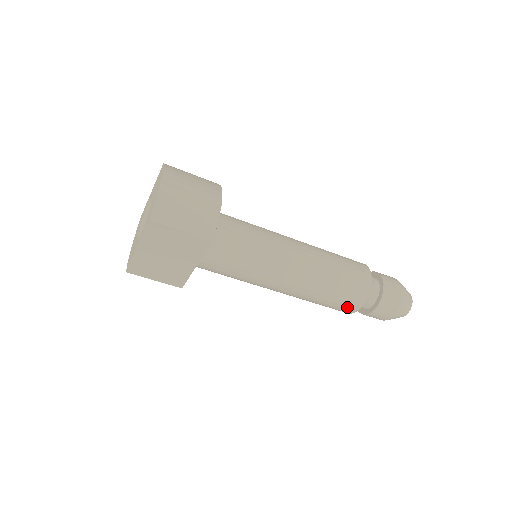
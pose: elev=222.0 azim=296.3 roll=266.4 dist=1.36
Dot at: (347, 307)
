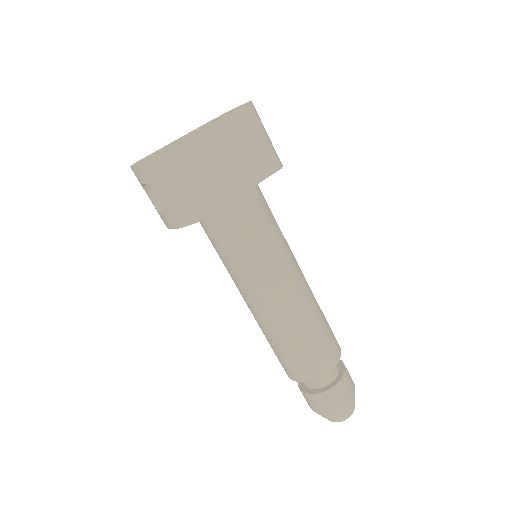
Dot at: (326, 358)
